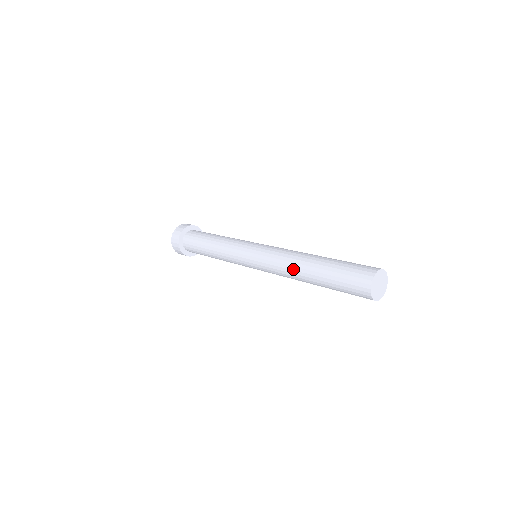
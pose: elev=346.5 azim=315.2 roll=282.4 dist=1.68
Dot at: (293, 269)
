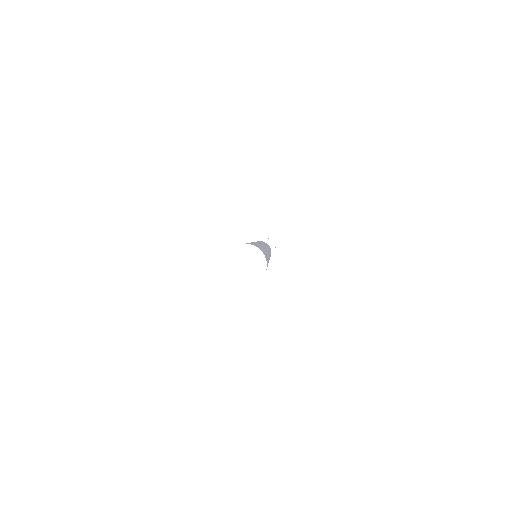
Dot at: occluded
